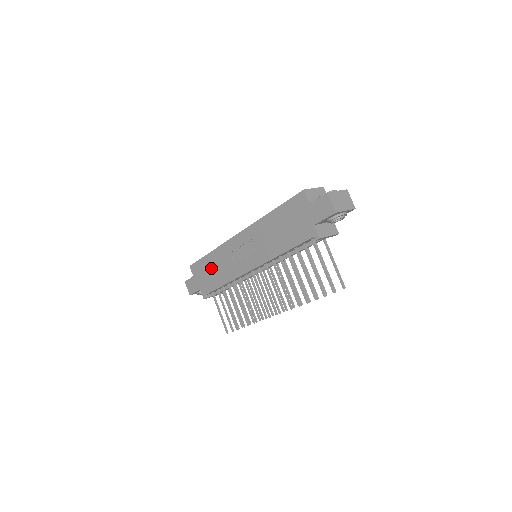
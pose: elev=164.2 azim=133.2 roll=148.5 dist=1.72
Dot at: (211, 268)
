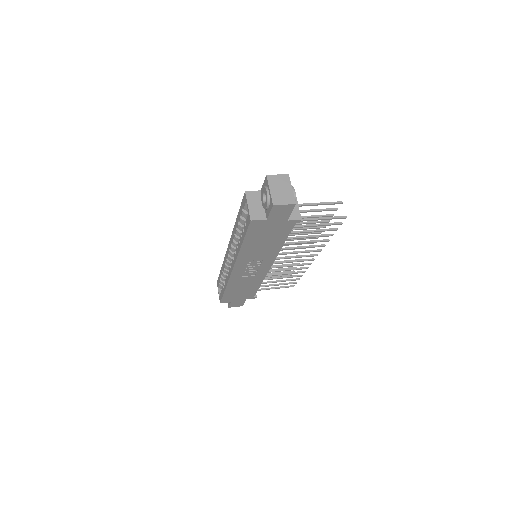
Dot at: (238, 291)
